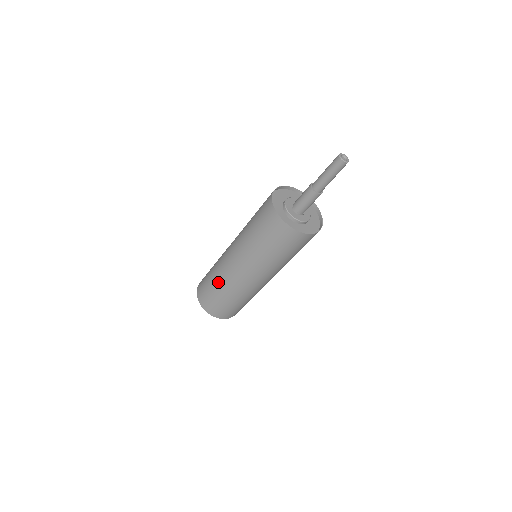
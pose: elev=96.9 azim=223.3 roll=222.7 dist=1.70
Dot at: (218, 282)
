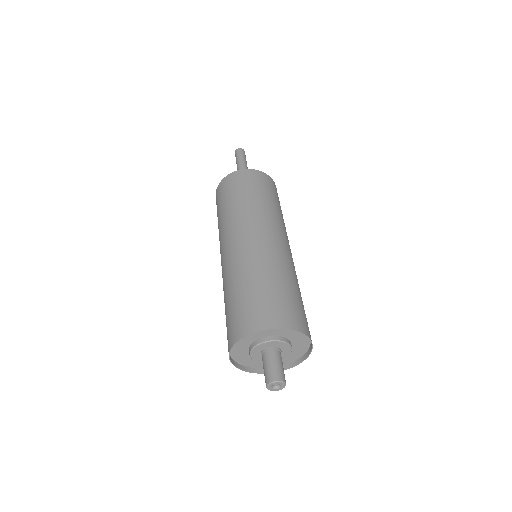
Dot at: (251, 273)
